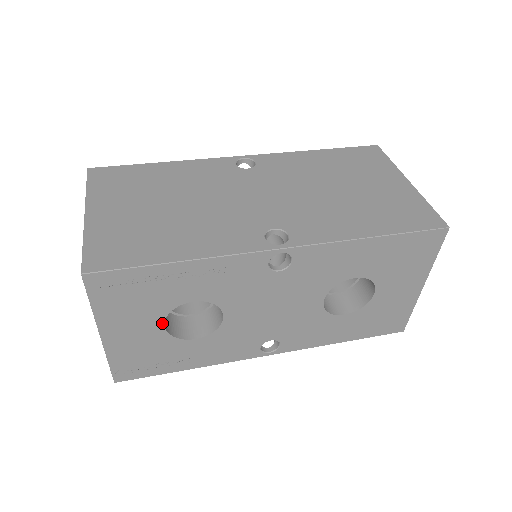
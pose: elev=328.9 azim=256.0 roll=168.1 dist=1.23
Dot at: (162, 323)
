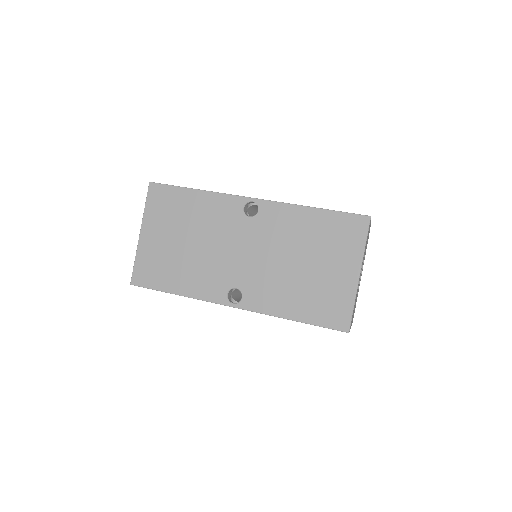
Dot at: occluded
